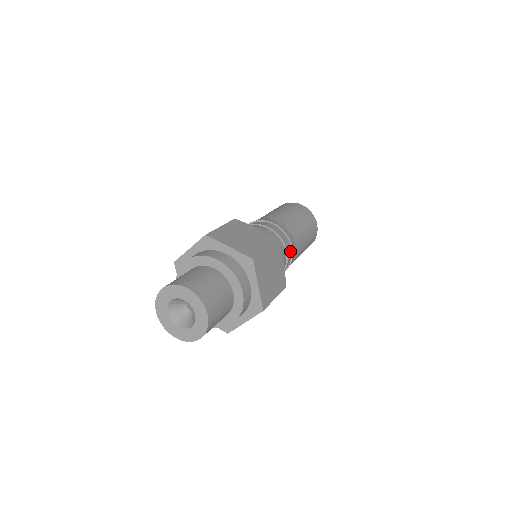
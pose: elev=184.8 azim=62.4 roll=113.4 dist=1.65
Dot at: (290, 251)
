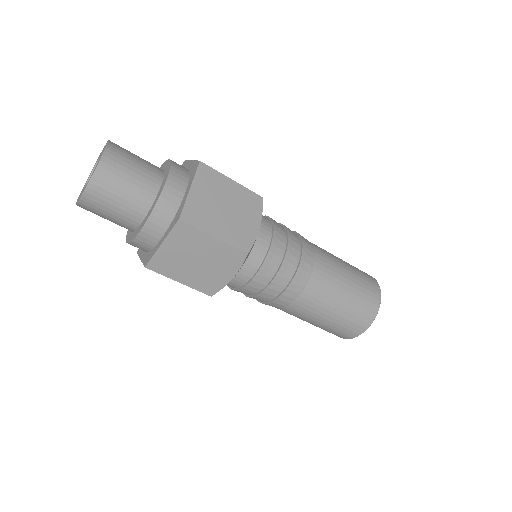
Dot at: (277, 293)
